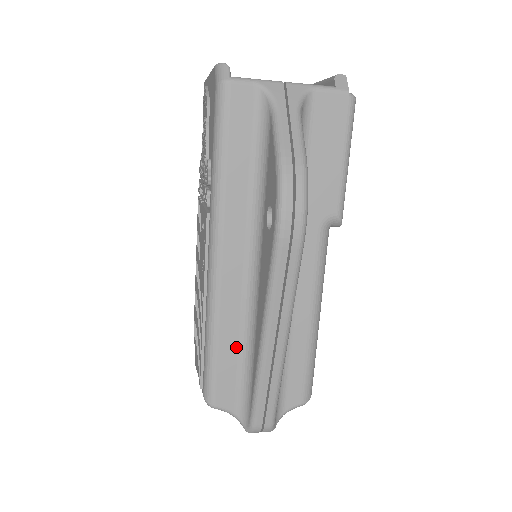
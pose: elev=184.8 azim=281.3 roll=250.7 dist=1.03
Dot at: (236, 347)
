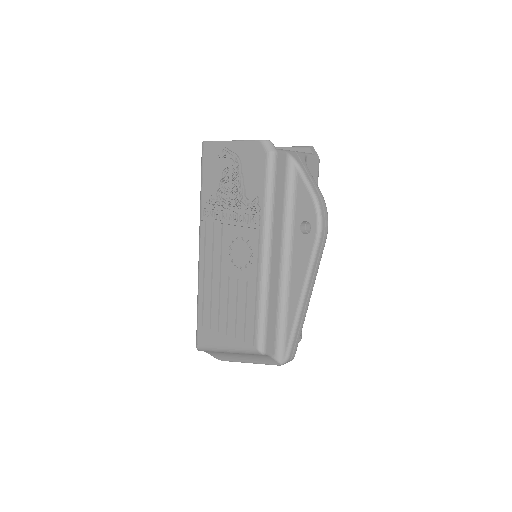
Dot at: (276, 311)
